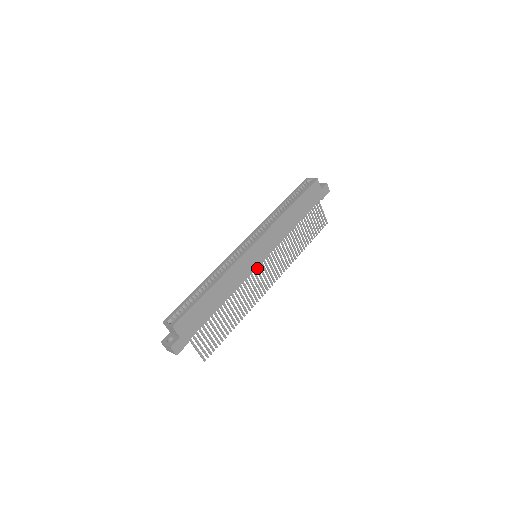
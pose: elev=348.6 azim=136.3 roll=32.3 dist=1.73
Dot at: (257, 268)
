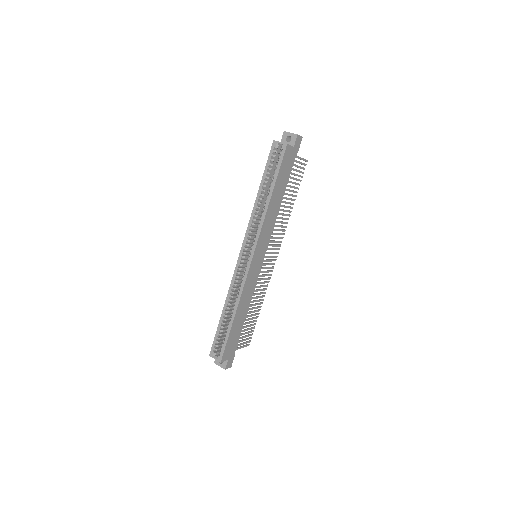
Dot at: occluded
